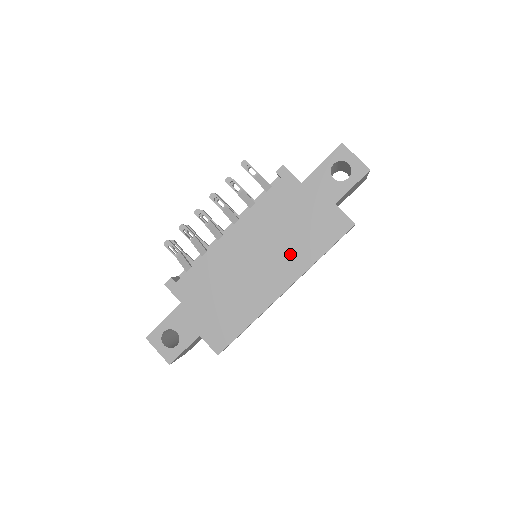
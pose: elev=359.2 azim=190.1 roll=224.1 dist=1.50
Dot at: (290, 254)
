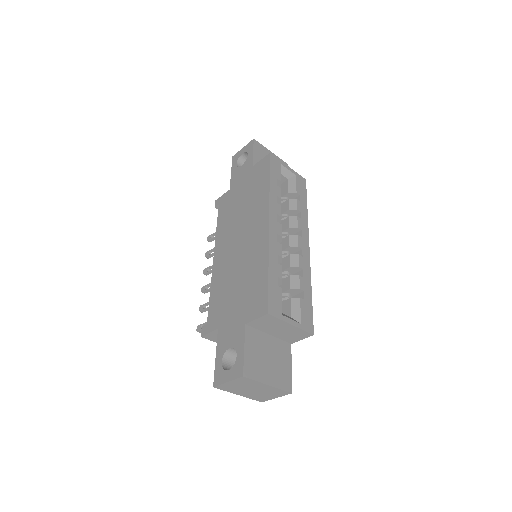
Dot at: (253, 210)
